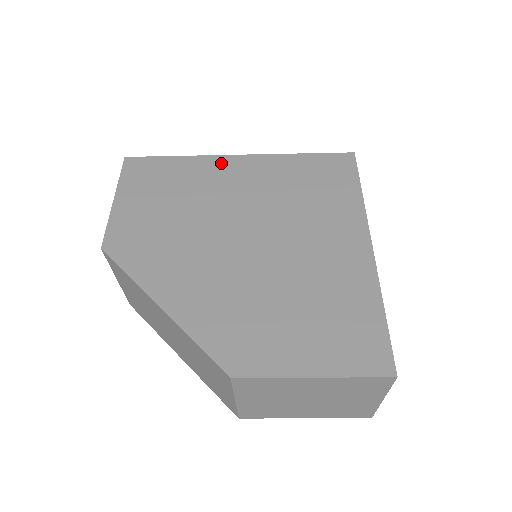
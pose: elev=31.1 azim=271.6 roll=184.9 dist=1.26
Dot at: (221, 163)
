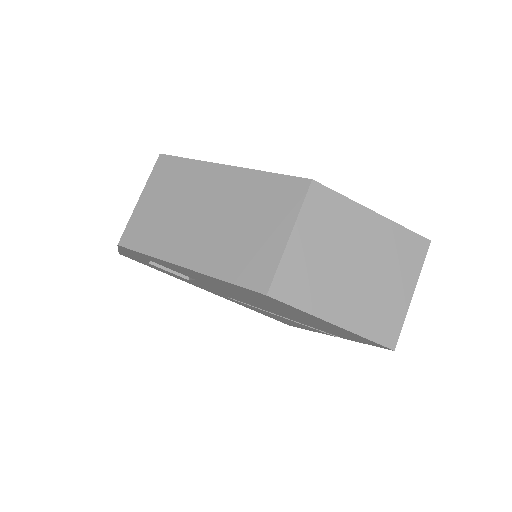
Dot at: occluded
